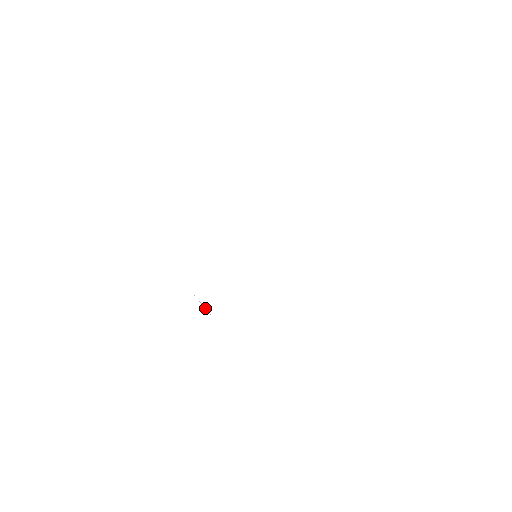
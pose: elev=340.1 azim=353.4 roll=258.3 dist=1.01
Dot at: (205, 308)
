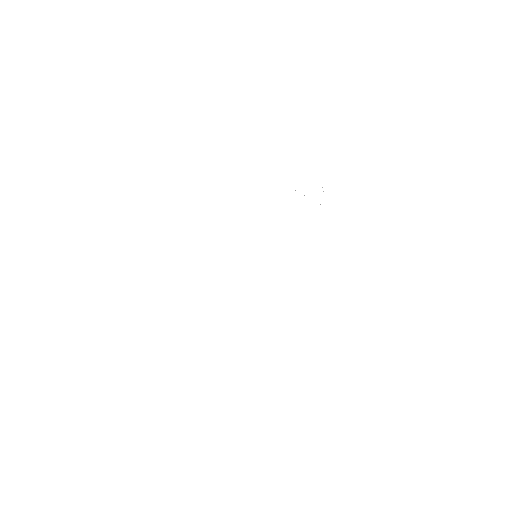
Dot at: occluded
